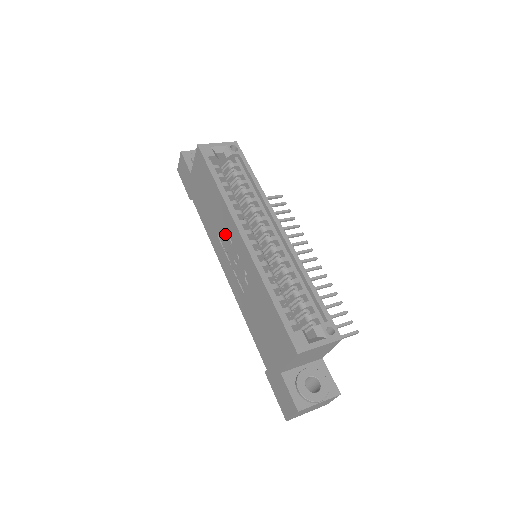
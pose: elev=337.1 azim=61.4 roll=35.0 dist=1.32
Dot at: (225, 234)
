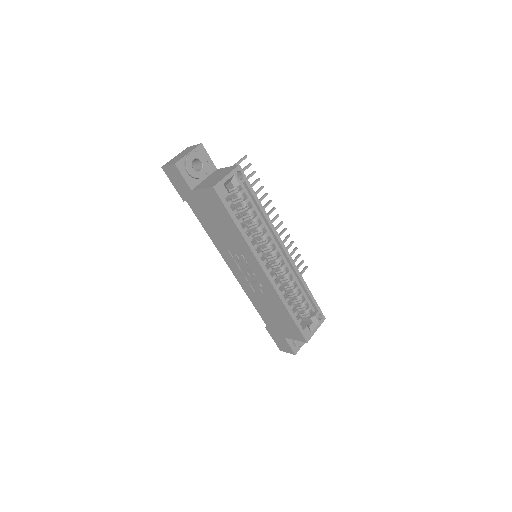
Dot at: (241, 257)
